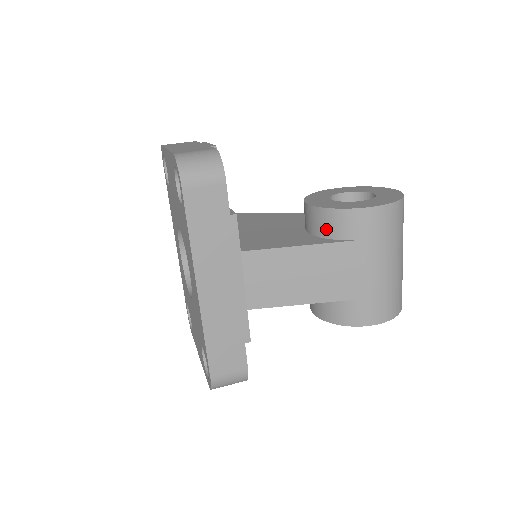
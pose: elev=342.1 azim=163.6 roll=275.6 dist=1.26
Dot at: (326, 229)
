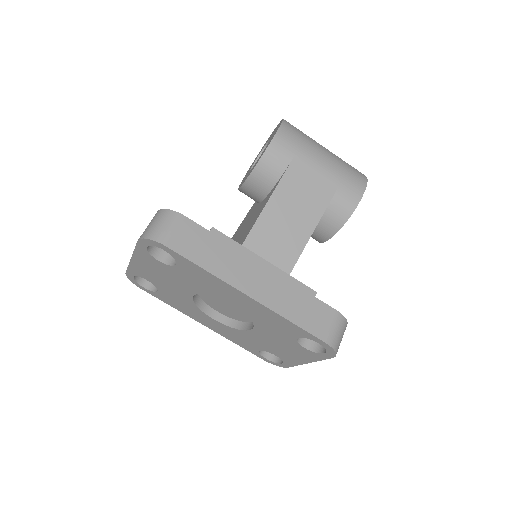
Dot at: (269, 180)
